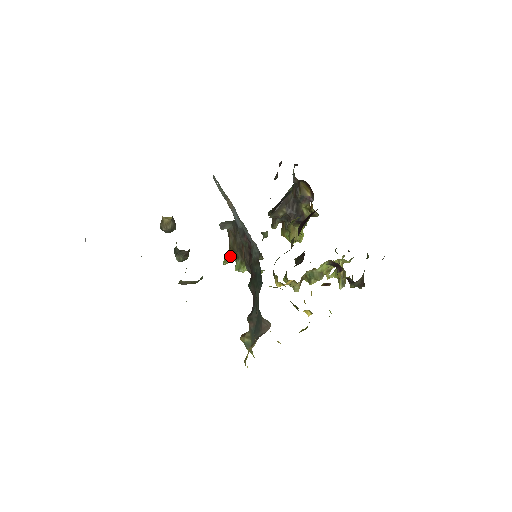
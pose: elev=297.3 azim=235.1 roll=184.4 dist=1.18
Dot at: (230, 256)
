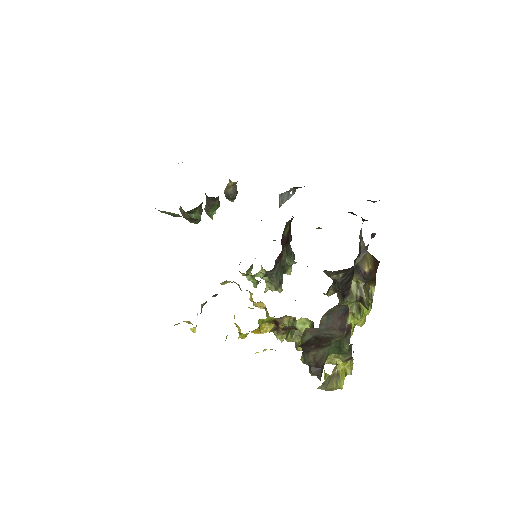
Dot at: (261, 269)
